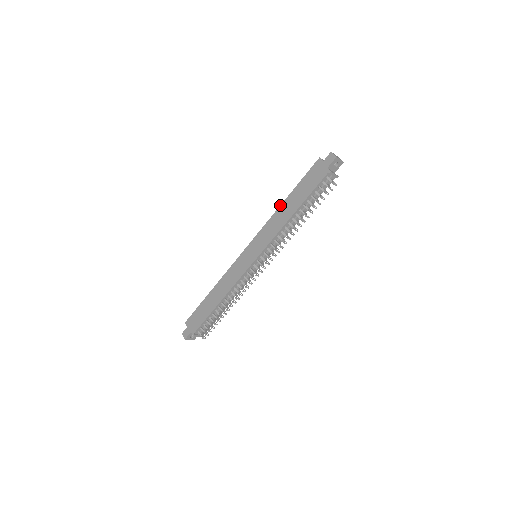
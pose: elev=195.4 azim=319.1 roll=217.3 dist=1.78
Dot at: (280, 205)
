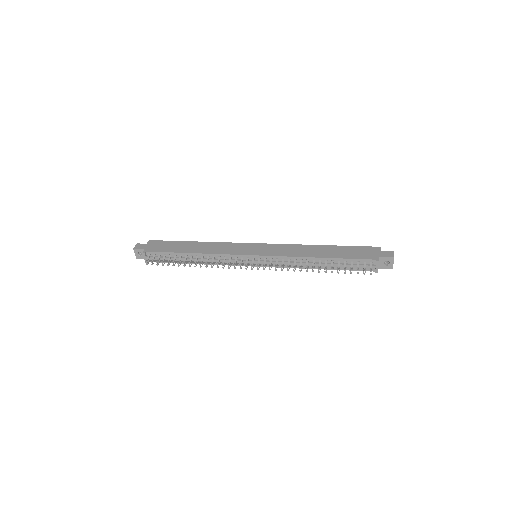
Dot at: occluded
